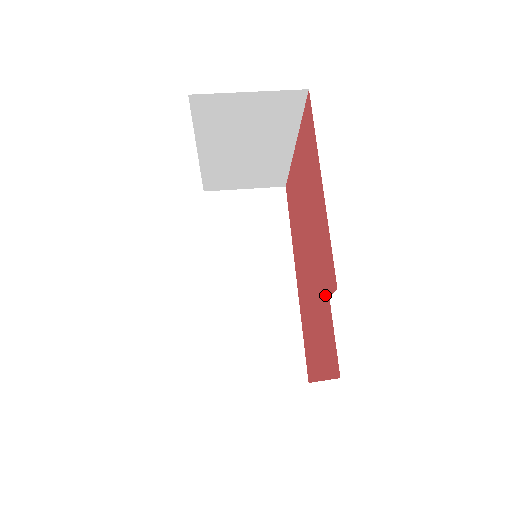
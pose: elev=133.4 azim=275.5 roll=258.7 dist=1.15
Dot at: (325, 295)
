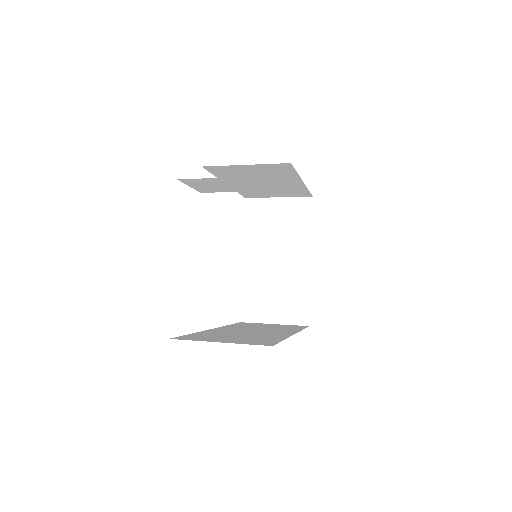
Dot at: occluded
